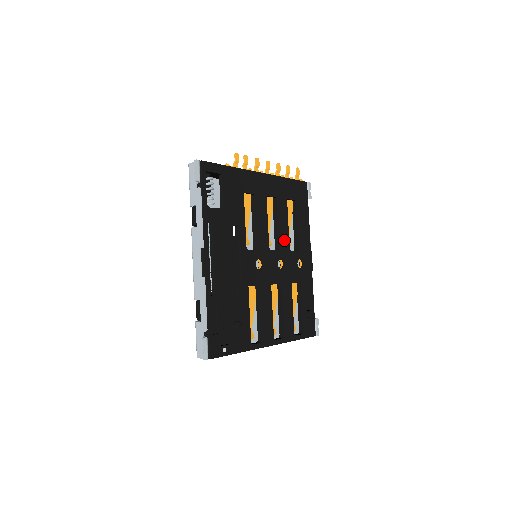
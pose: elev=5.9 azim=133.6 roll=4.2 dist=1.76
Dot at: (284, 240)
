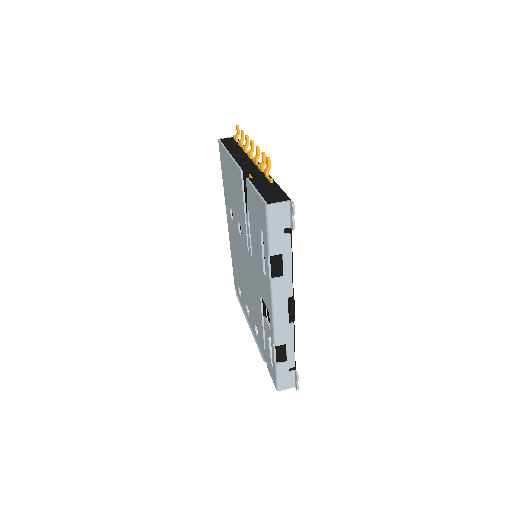
Dot at: occluded
